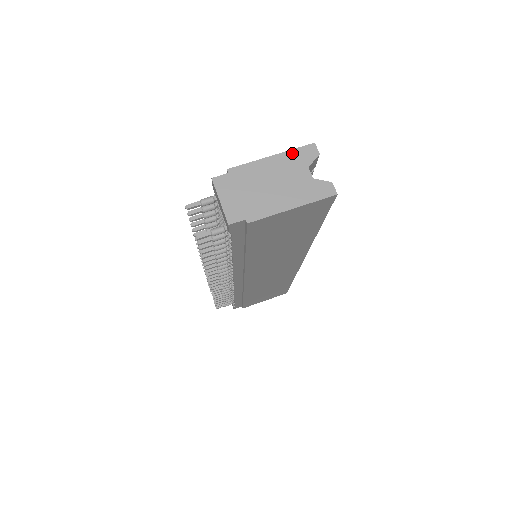
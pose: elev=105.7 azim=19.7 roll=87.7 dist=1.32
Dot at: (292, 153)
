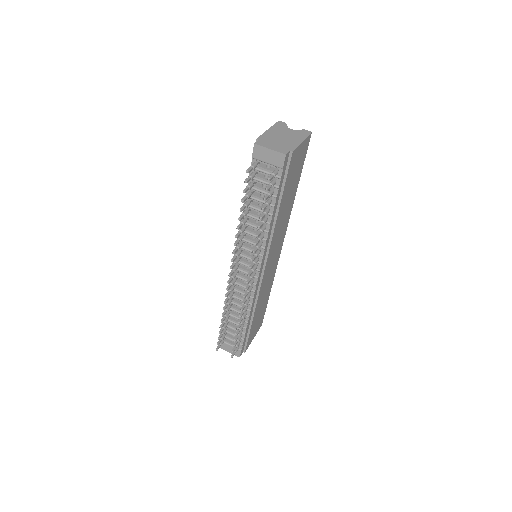
Dot at: (275, 126)
